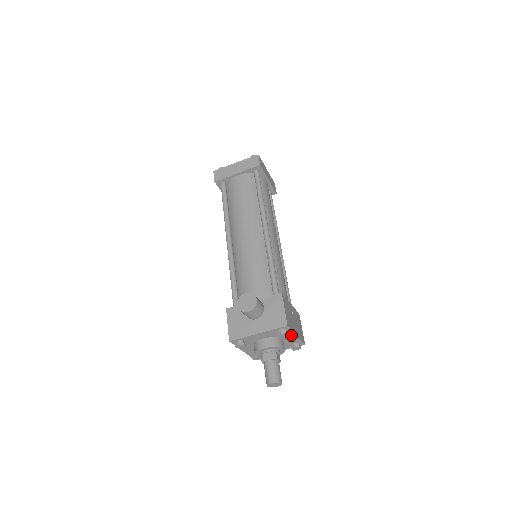
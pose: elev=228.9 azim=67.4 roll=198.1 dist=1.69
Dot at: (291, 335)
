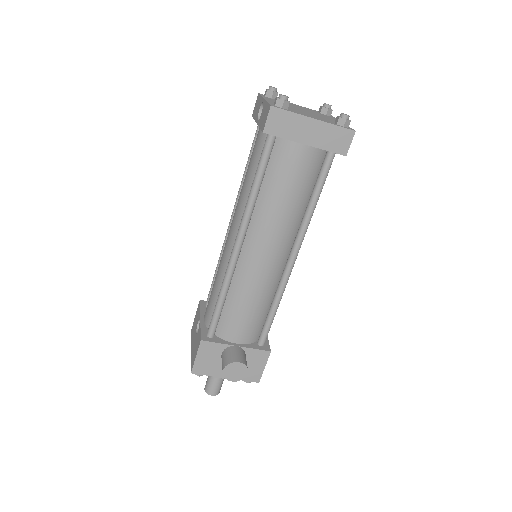
Dot at: occluded
